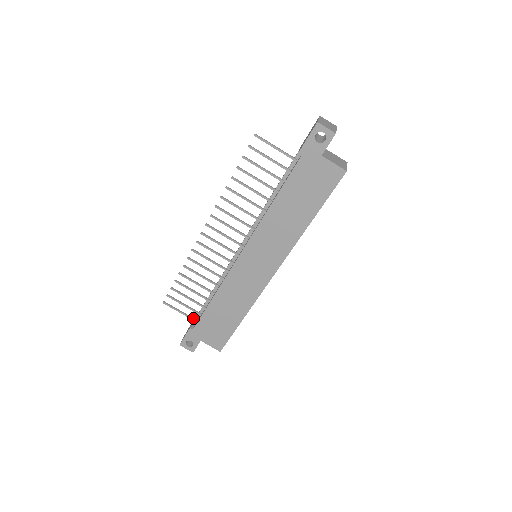
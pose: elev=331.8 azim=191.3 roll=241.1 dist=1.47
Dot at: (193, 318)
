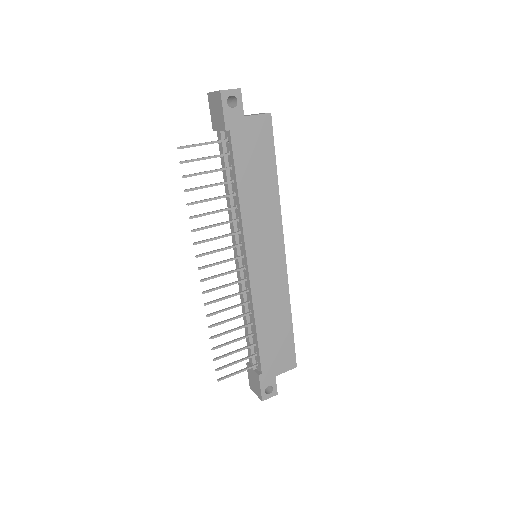
Dot at: (252, 365)
